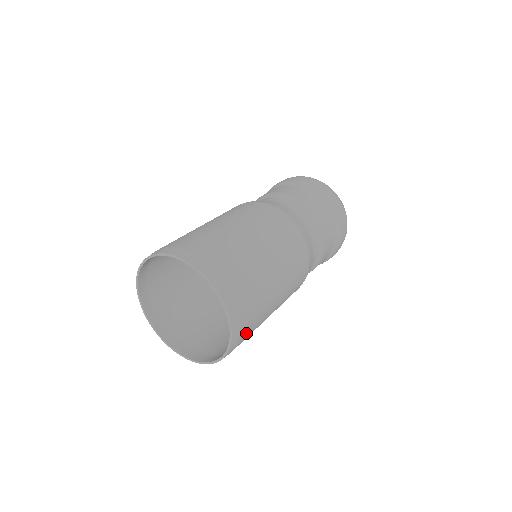
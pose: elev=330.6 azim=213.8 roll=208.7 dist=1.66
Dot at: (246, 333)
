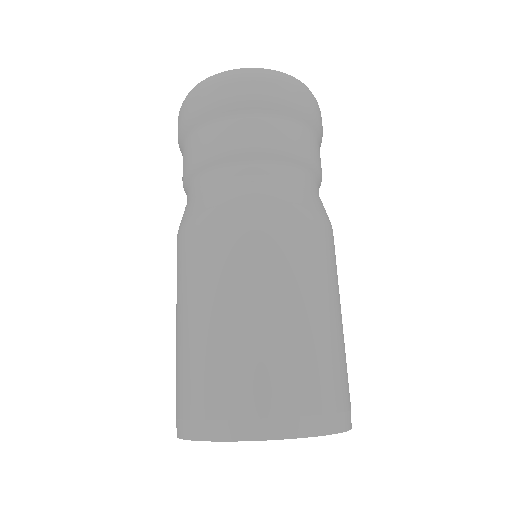
Dot at: occluded
